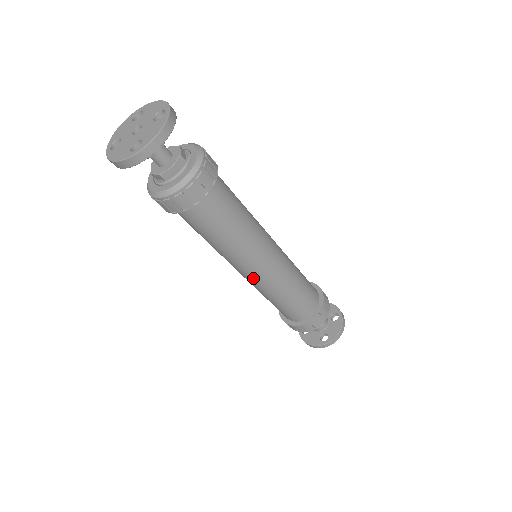
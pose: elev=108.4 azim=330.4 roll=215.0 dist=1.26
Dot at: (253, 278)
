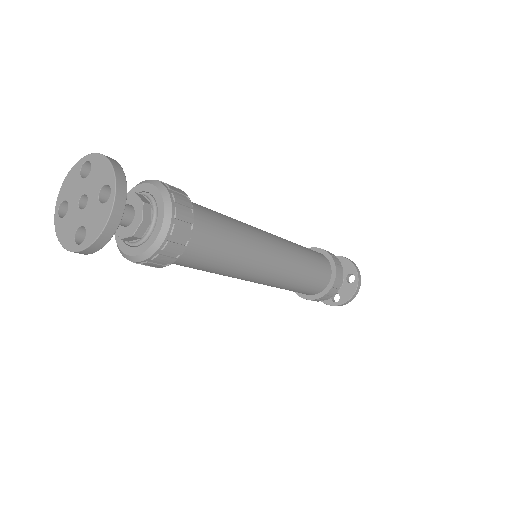
Dot at: occluded
